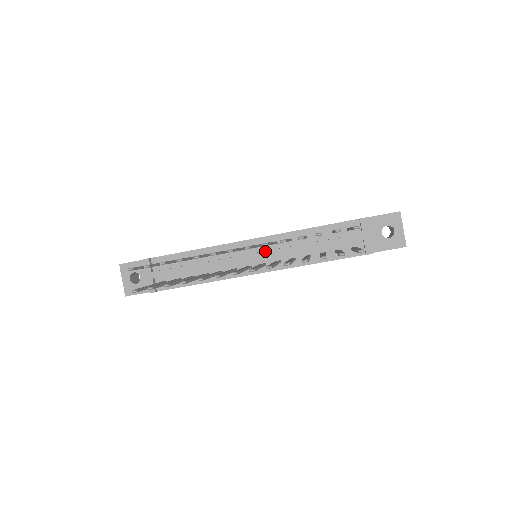
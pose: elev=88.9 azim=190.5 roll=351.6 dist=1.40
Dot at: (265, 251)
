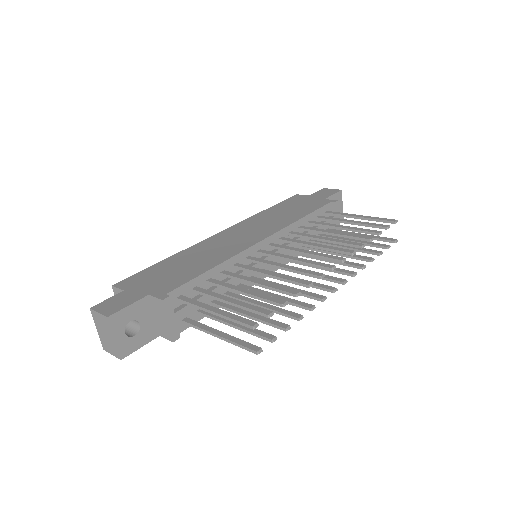
Dot at: (278, 250)
